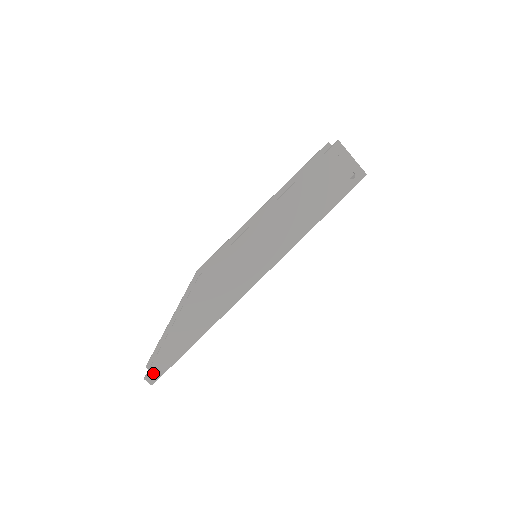
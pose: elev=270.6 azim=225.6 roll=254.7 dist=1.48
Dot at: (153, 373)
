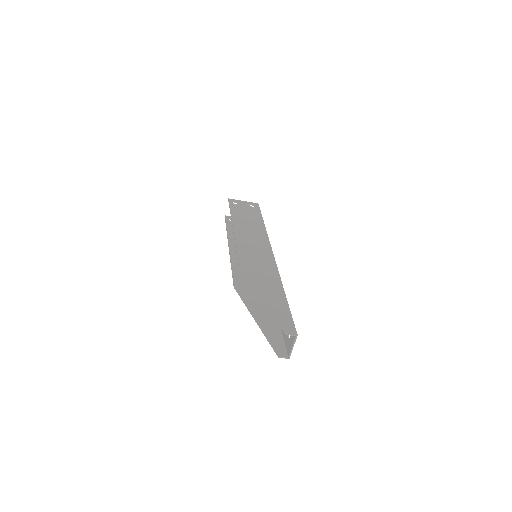
Dot at: (287, 327)
